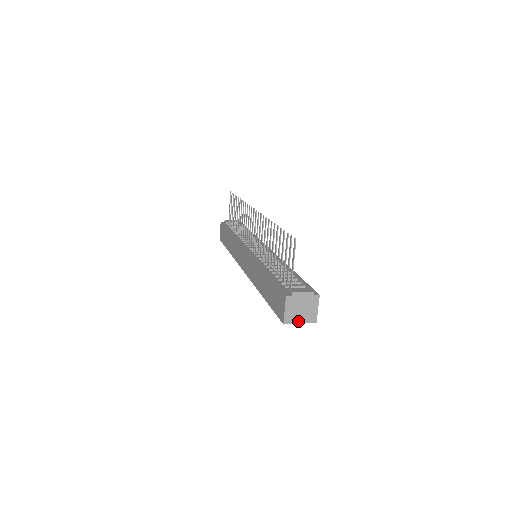
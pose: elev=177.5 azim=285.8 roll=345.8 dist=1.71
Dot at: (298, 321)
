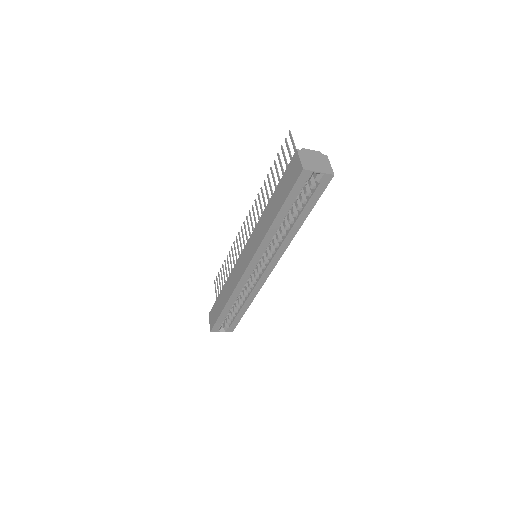
Dot at: (316, 170)
